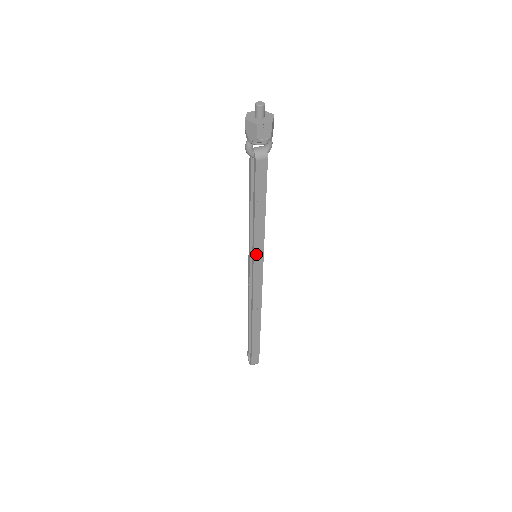
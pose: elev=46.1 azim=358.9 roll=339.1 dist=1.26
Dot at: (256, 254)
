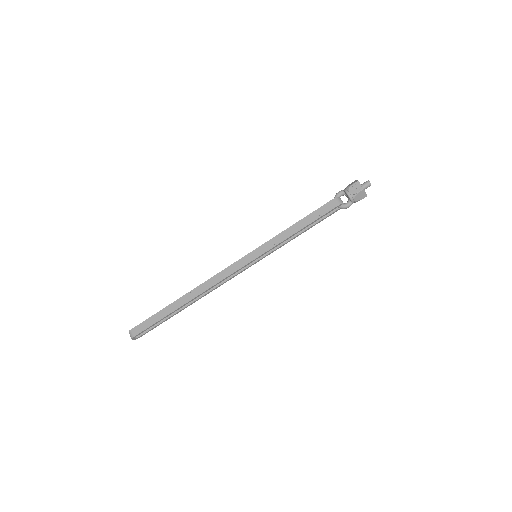
Dot at: (260, 249)
